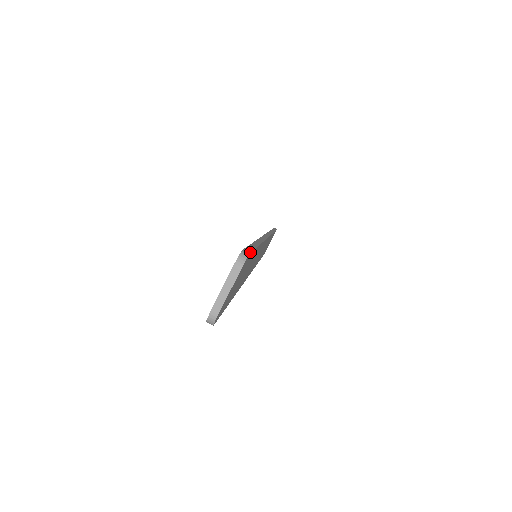
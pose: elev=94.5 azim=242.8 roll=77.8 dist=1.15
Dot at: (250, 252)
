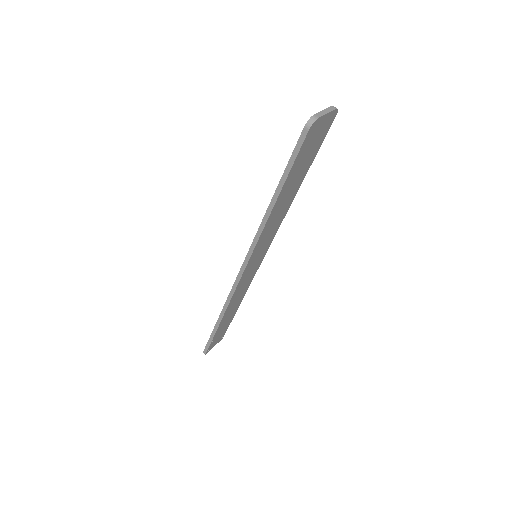
Dot at: occluded
